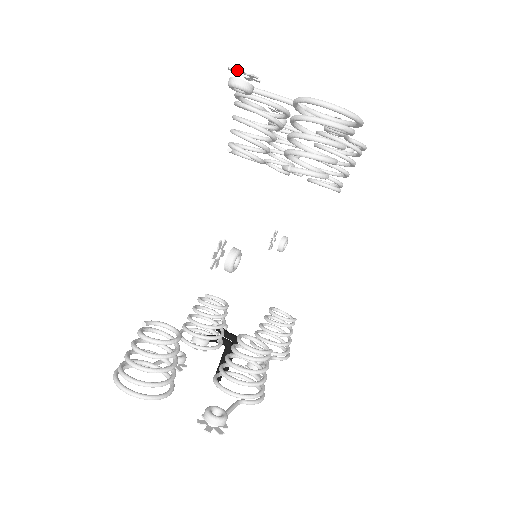
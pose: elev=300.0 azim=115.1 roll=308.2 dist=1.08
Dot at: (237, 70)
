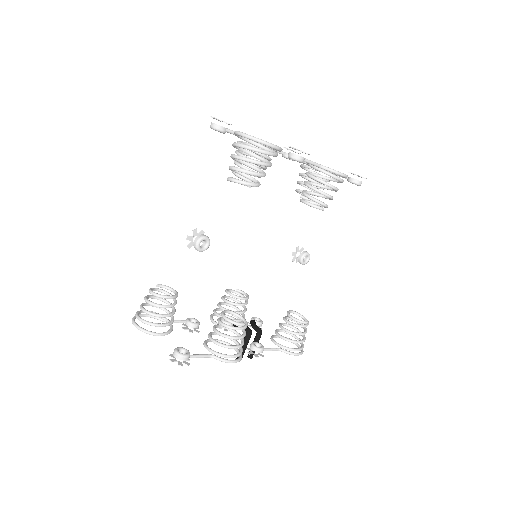
Dot at: (213, 118)
